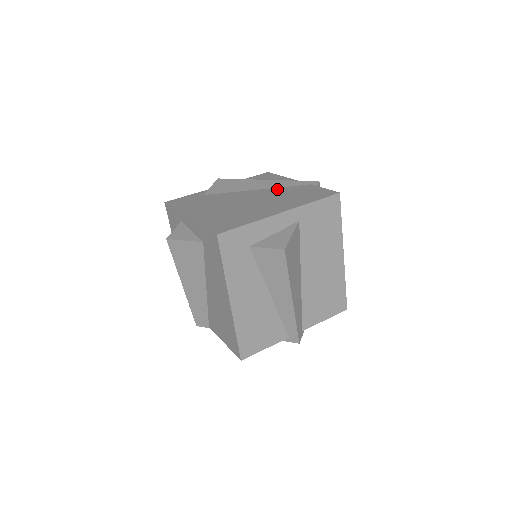
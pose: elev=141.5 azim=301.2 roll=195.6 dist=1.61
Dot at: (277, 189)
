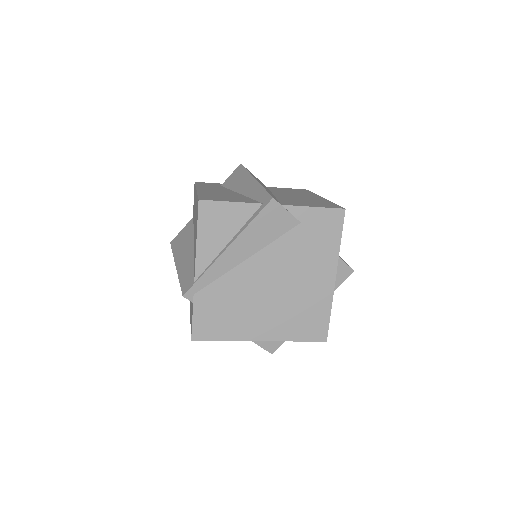
Dot at: occluded
